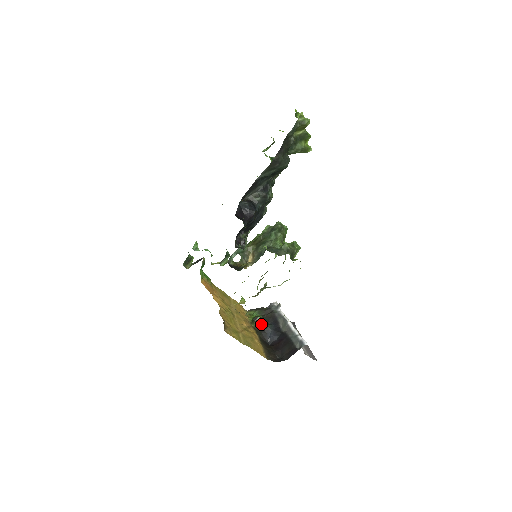
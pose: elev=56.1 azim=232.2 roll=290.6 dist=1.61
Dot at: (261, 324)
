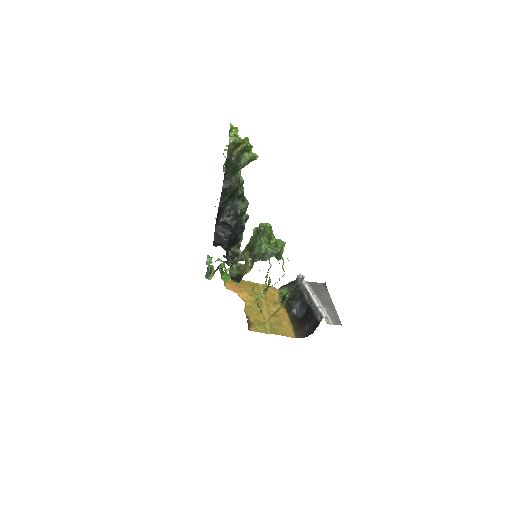
Dot at: (290, 302)
